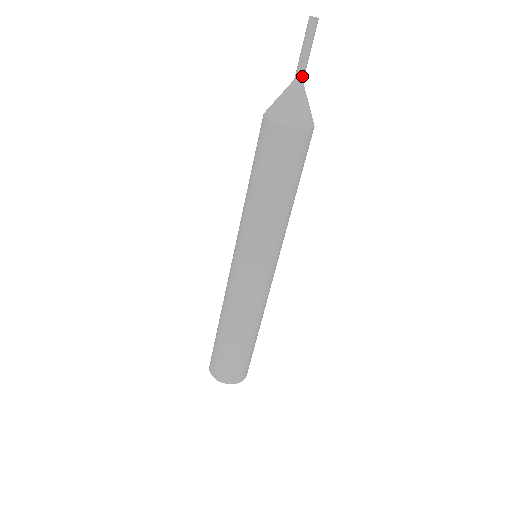
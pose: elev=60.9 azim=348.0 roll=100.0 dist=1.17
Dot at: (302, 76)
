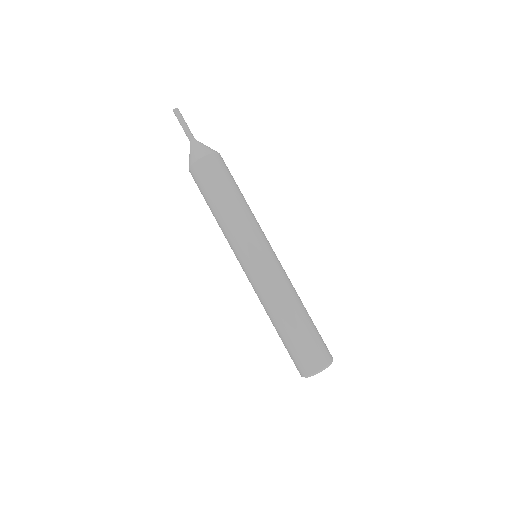
Dot at: (193, 136)
